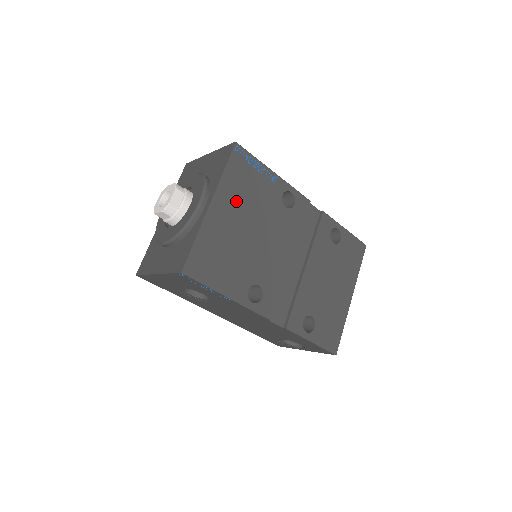
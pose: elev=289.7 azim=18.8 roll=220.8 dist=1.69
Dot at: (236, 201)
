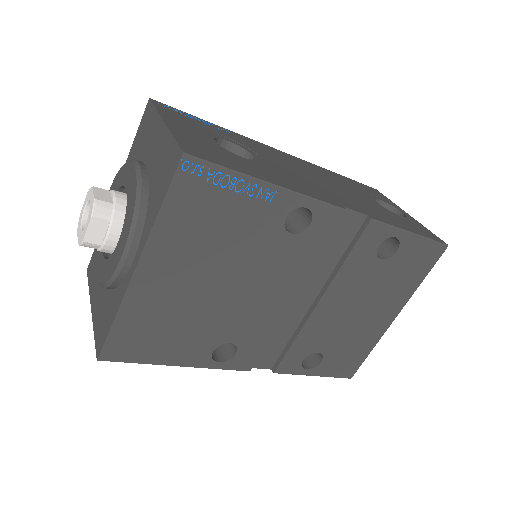
Dot at: (187, 251)
